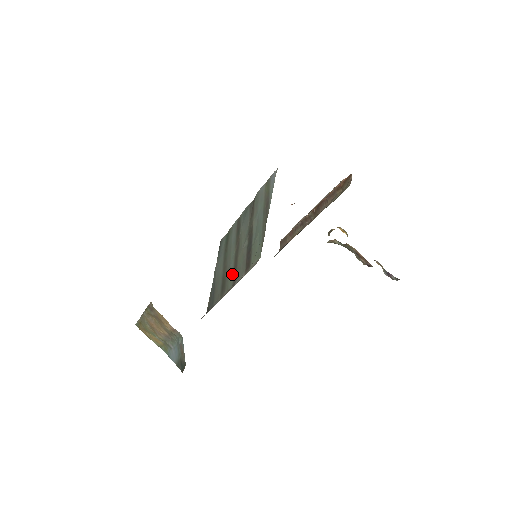
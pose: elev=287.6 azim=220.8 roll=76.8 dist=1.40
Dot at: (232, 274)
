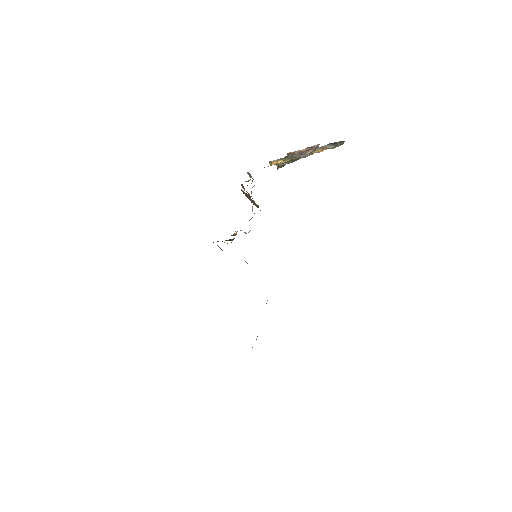
Dot at: occluded
